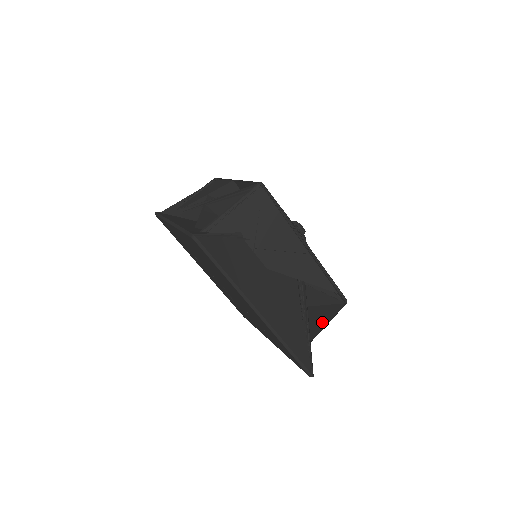
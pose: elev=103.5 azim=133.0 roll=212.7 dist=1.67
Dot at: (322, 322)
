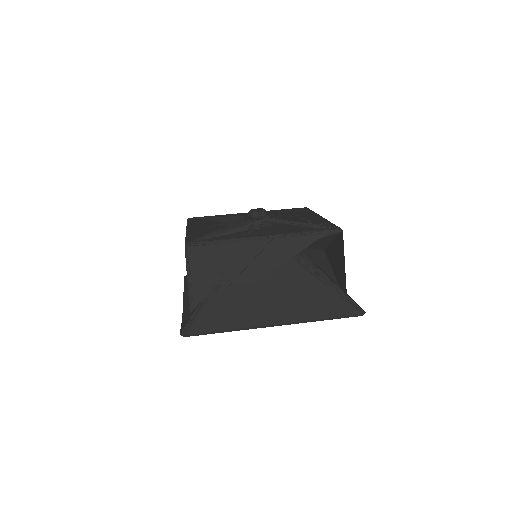
Dot at: (342, 258)
